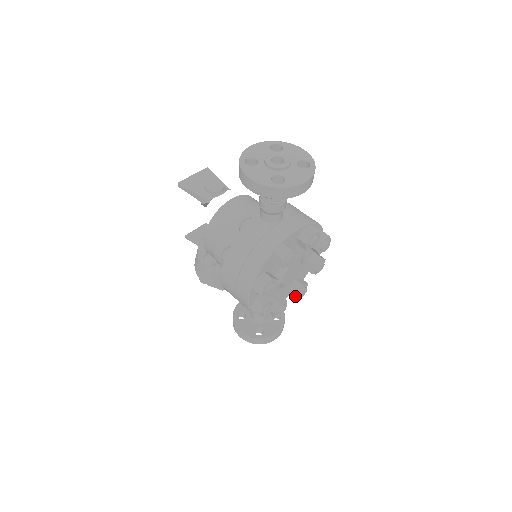
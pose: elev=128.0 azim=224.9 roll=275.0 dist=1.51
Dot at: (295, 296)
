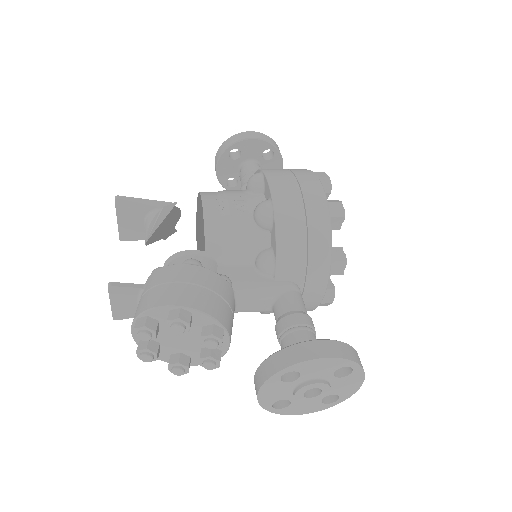
Dot at: (331, 282)
